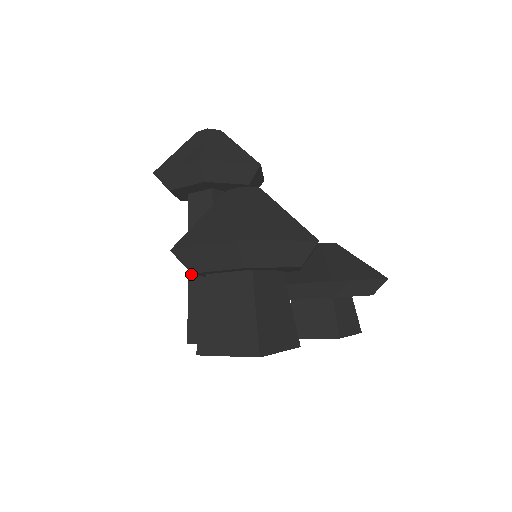
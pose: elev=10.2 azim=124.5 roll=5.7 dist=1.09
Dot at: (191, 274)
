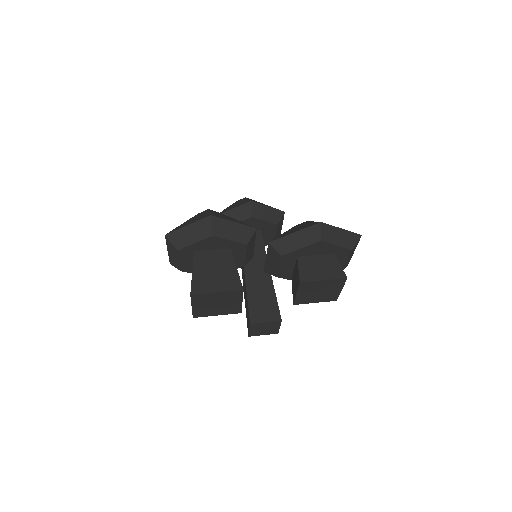
Dot at: occluded
